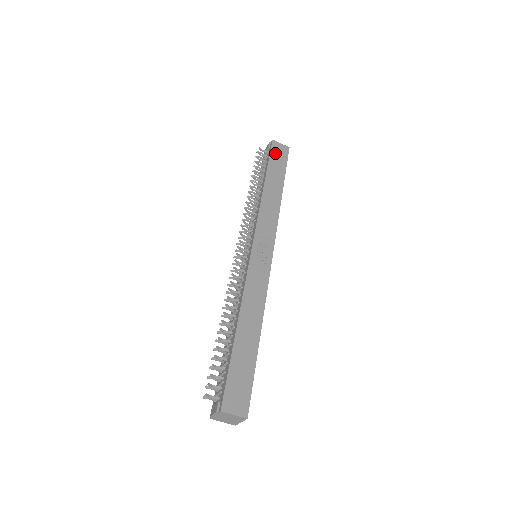
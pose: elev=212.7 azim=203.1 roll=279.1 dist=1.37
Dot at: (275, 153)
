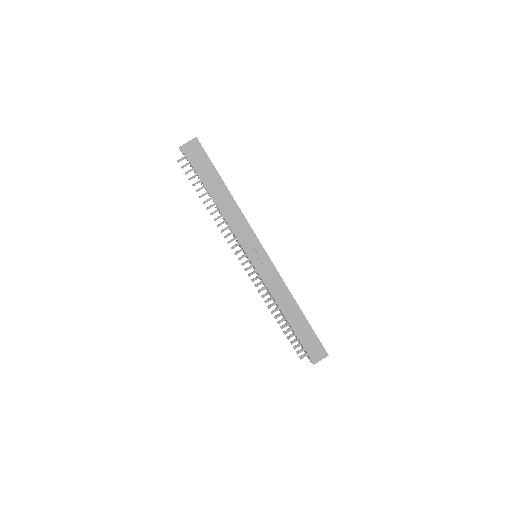
Dot at: (194, 159)
